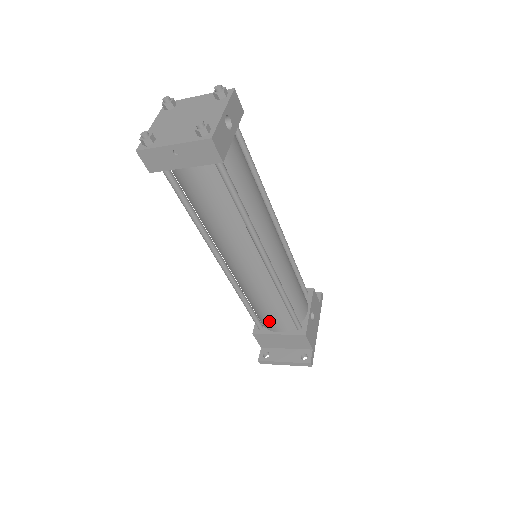
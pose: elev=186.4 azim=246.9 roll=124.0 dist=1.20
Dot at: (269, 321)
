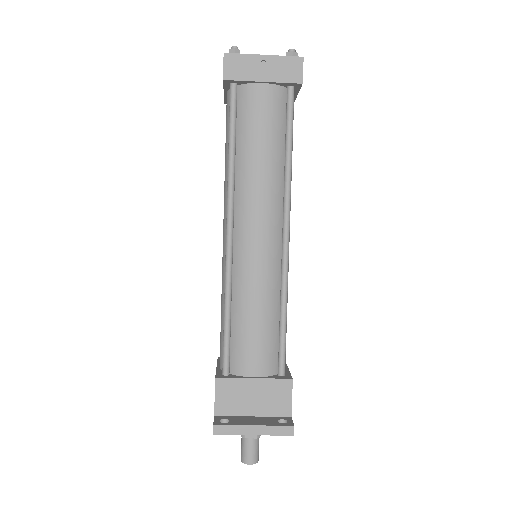
Dot at: (249, 350)
